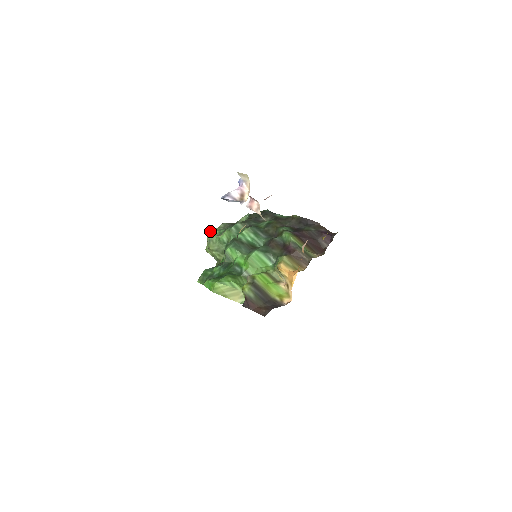
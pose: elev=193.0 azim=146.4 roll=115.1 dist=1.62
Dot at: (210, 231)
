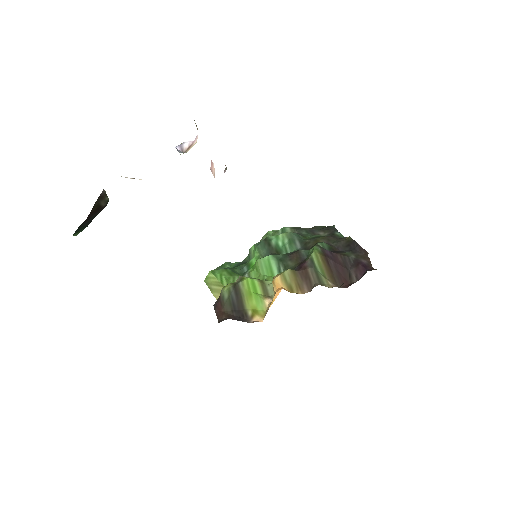
Dot at: occluded
